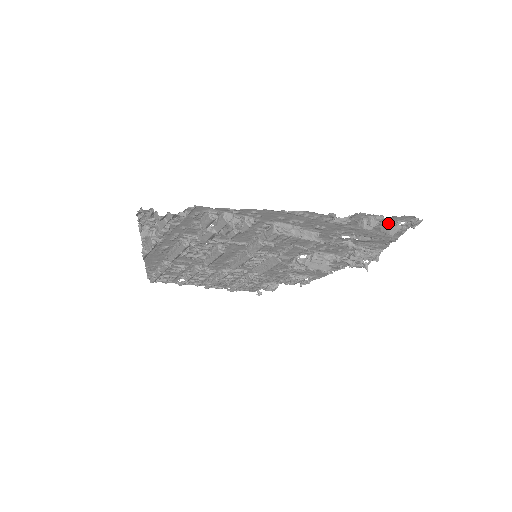
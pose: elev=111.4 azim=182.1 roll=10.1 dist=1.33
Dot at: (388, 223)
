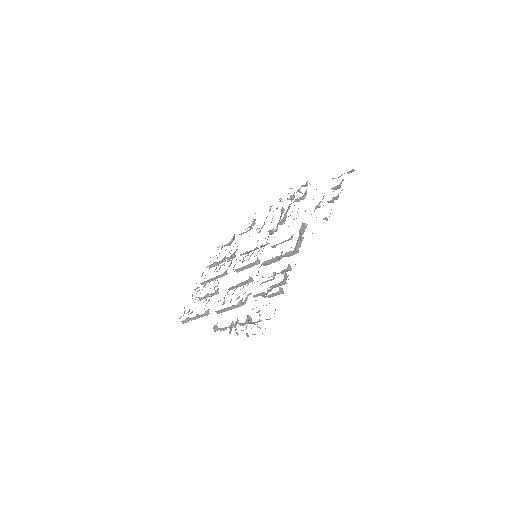
Dot at: (338, 185)
